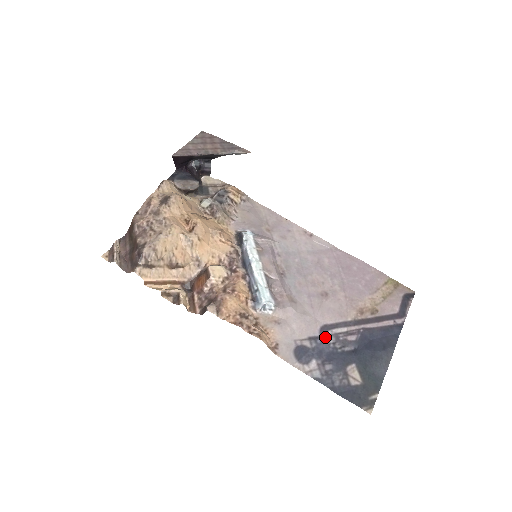
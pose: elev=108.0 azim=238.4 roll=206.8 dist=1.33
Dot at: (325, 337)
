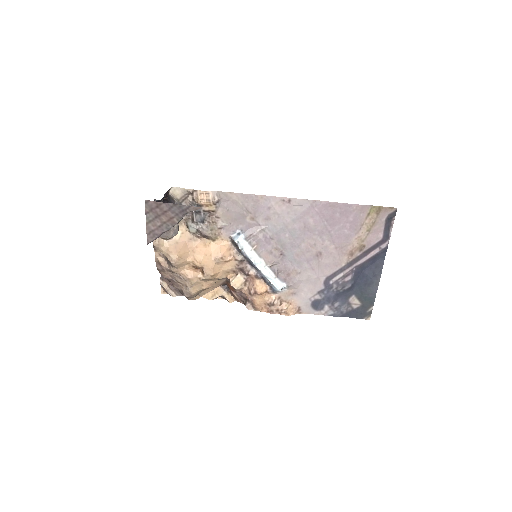
Dot at: (329, 287)
